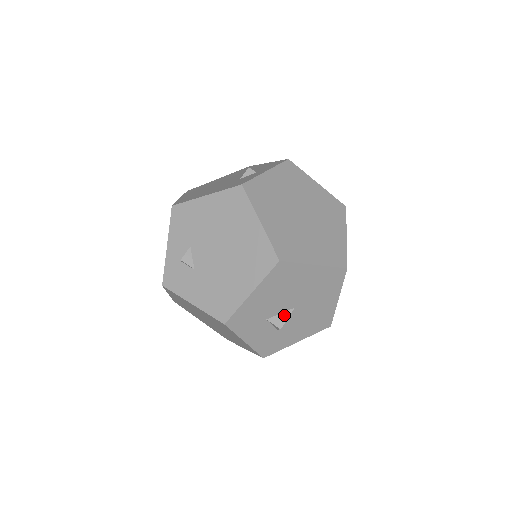
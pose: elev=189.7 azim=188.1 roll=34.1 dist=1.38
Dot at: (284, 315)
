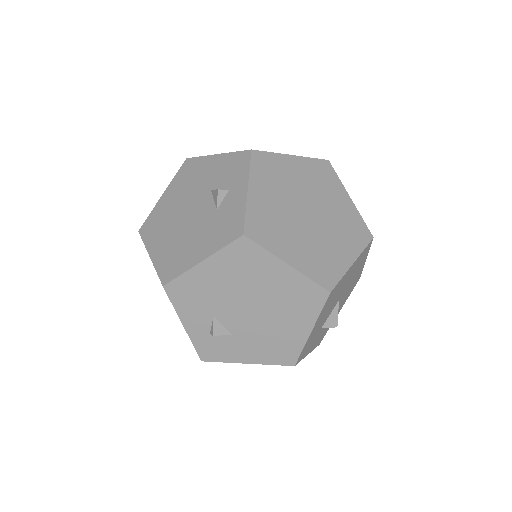
Dot at: (334, 313)
